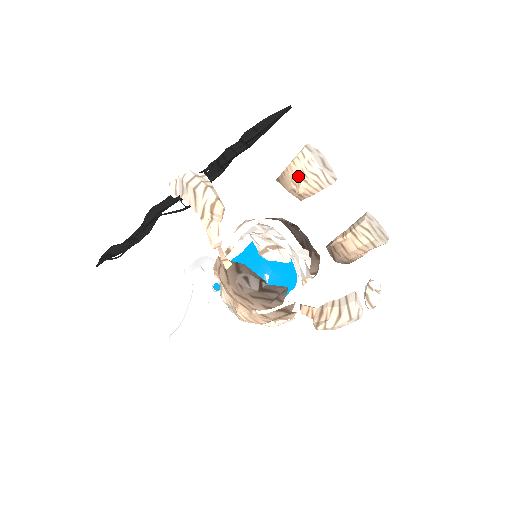
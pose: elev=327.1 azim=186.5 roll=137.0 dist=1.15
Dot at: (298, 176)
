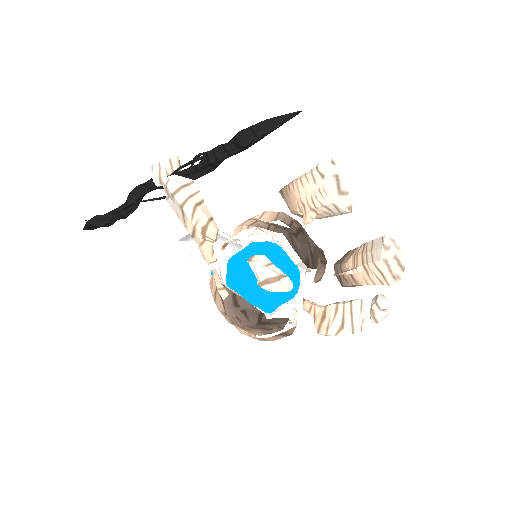
Dot at: (306, 203)
